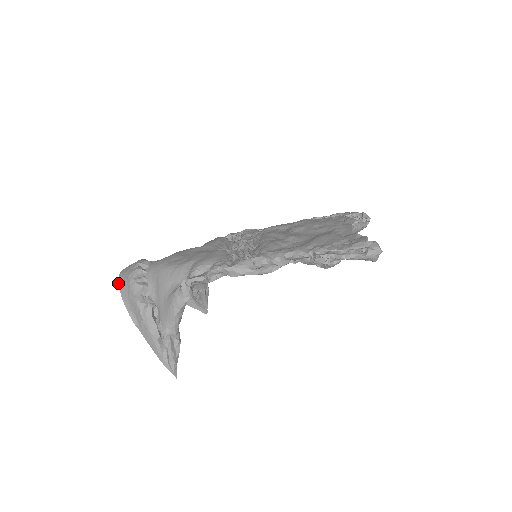
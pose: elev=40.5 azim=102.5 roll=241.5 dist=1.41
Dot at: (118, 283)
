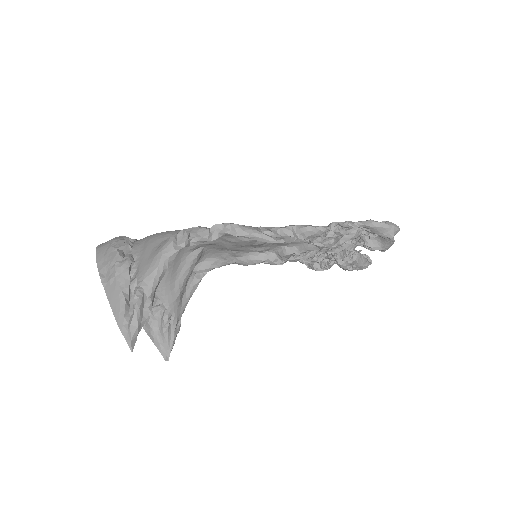
Dot at: (96, 247)
